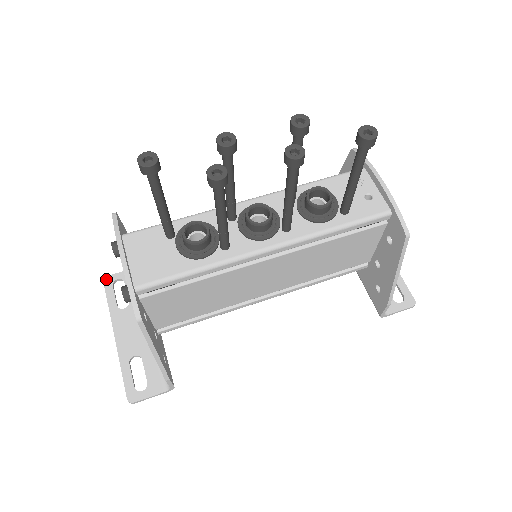
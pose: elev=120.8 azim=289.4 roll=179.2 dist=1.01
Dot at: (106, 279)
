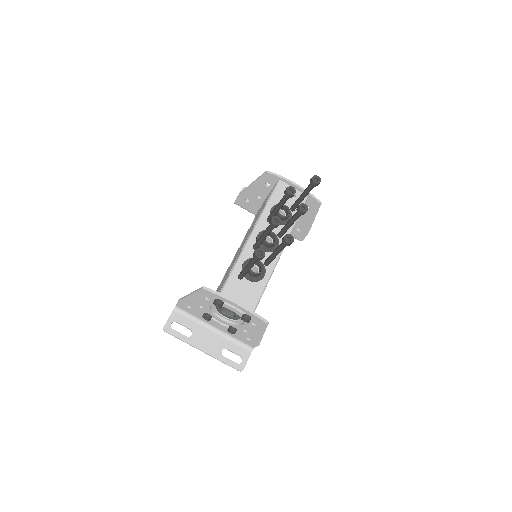
Dot at: (165, 329)
